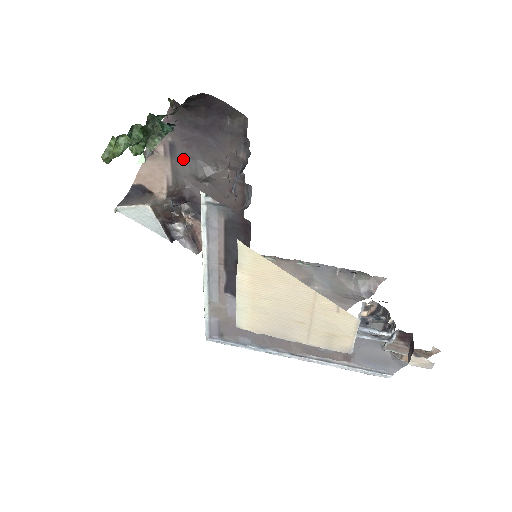
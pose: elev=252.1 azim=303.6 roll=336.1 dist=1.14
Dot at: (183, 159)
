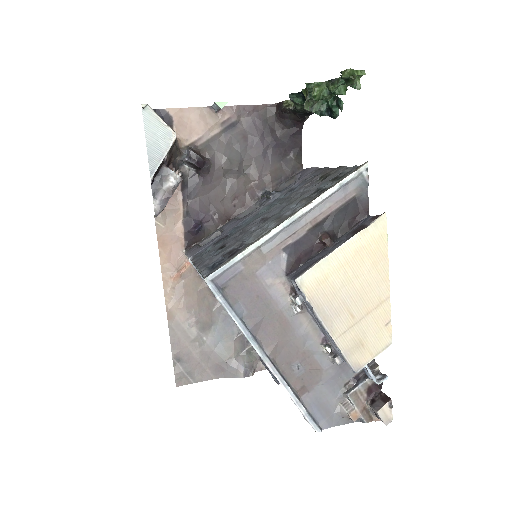
Dot at: (230, 141)
